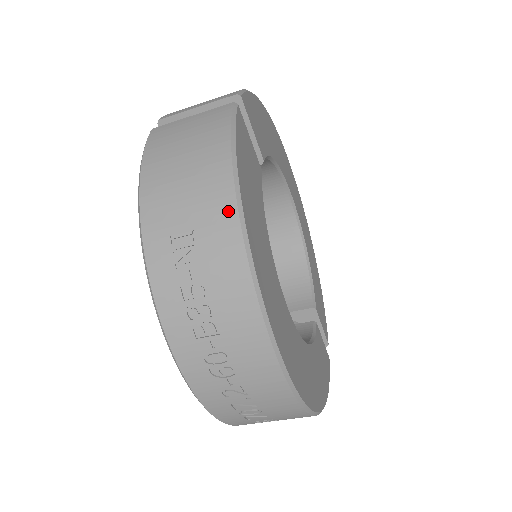
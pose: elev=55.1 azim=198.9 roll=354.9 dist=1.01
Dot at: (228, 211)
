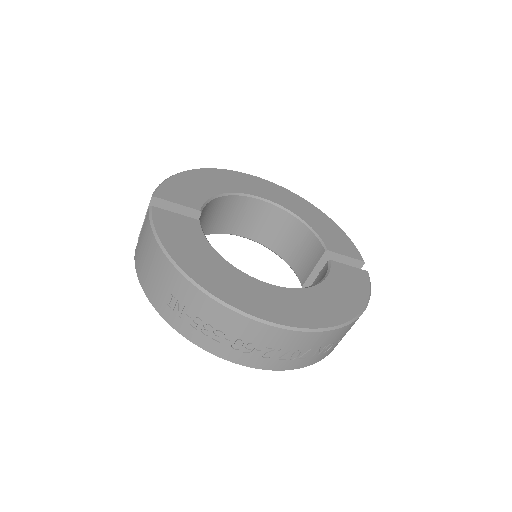
Dot at: (174, 273)
